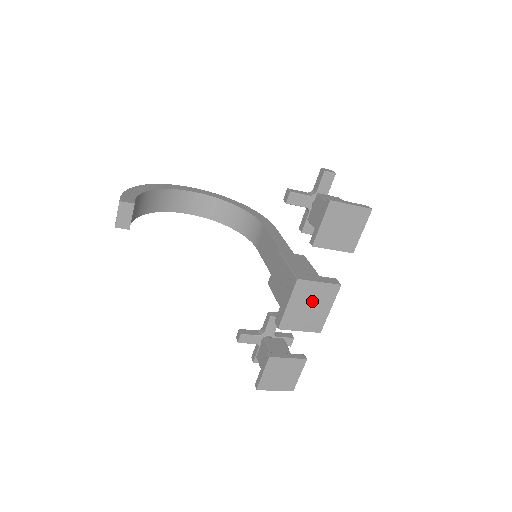
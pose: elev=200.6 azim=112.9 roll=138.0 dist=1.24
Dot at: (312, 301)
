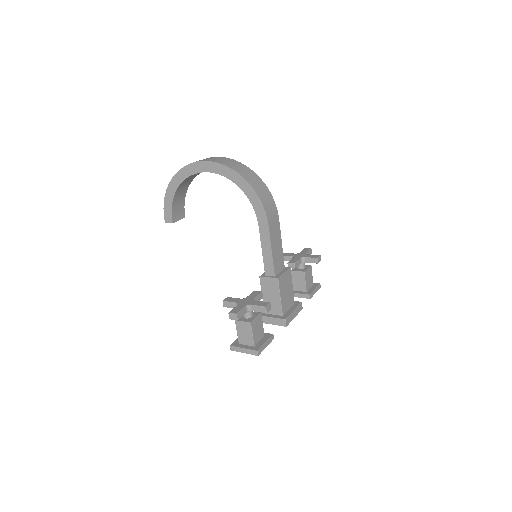
Dot at: occluded
